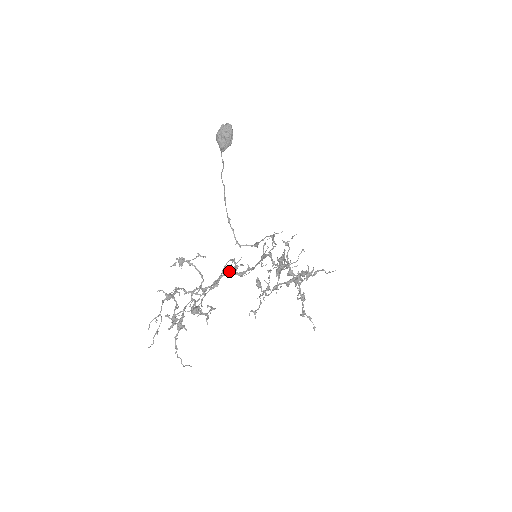
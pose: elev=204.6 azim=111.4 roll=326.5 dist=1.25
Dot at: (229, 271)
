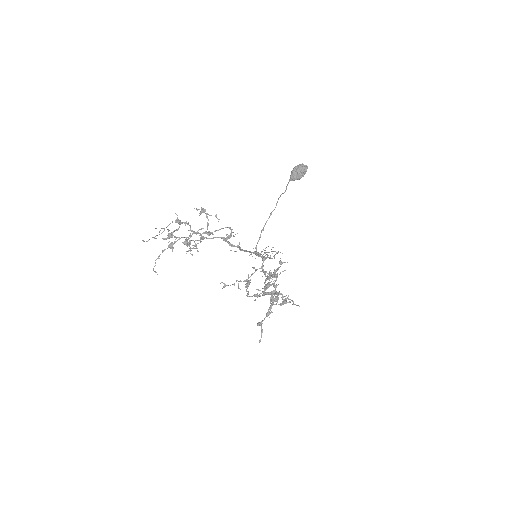
Dot at: occluded
